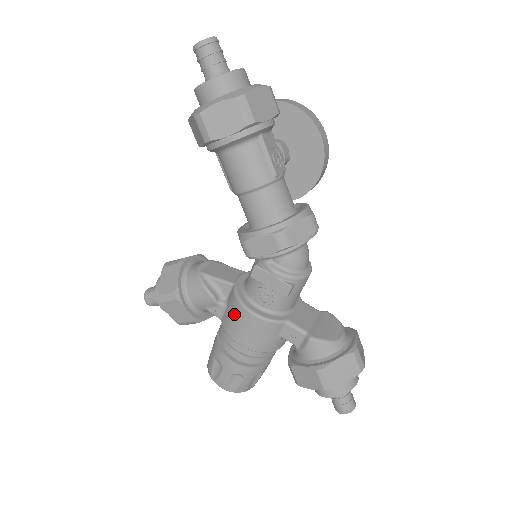
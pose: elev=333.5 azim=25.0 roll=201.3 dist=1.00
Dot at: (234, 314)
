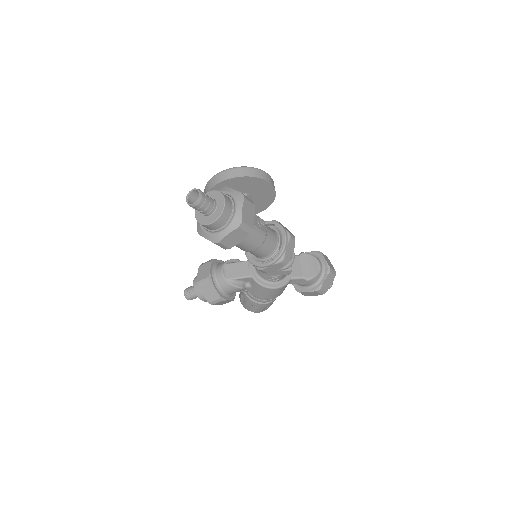
Dot at: (261, 291)
